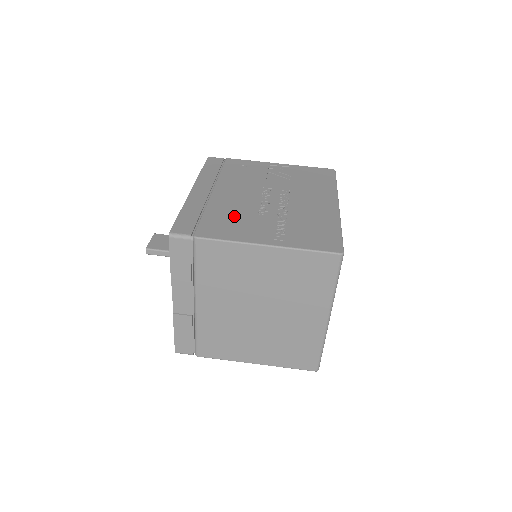
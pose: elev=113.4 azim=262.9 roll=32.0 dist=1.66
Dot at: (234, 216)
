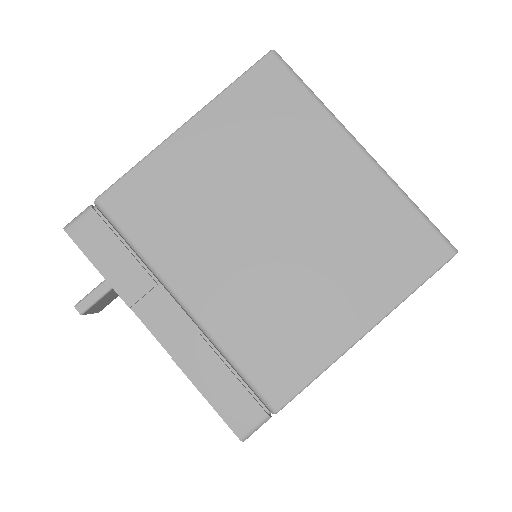
Dot at: occluded
